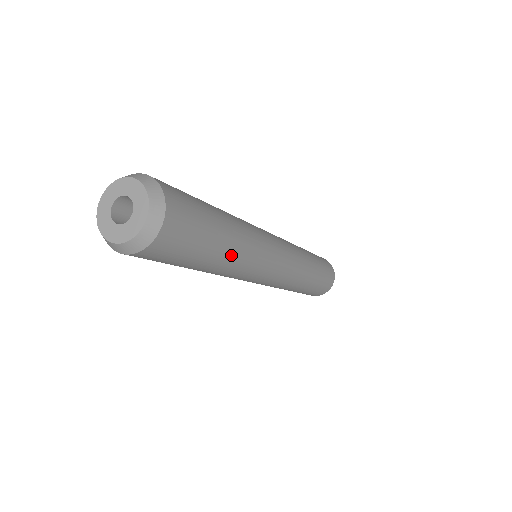
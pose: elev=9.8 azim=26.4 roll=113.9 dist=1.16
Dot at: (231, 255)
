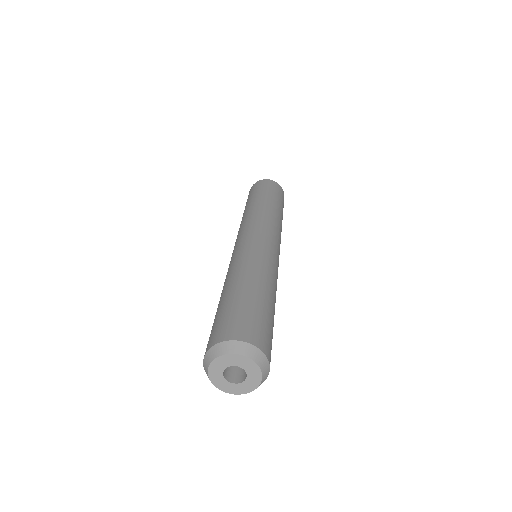
Dot at: occluded
